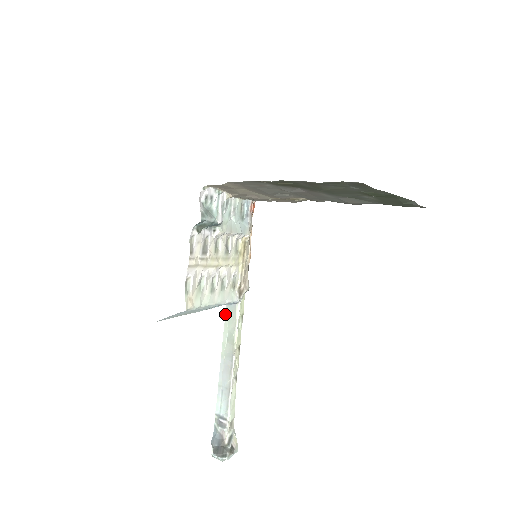
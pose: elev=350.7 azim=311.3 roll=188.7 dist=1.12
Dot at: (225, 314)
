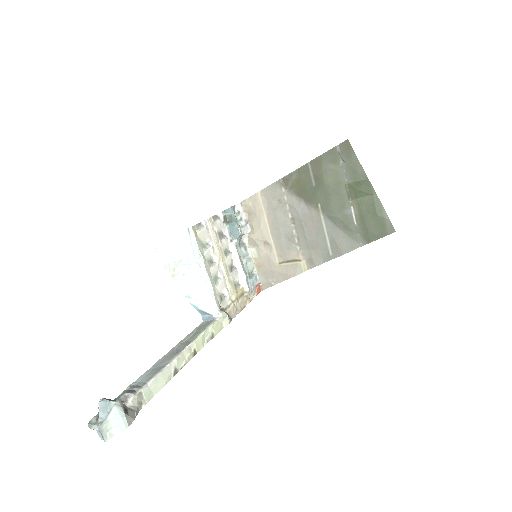
Dot at: (198, 326)
